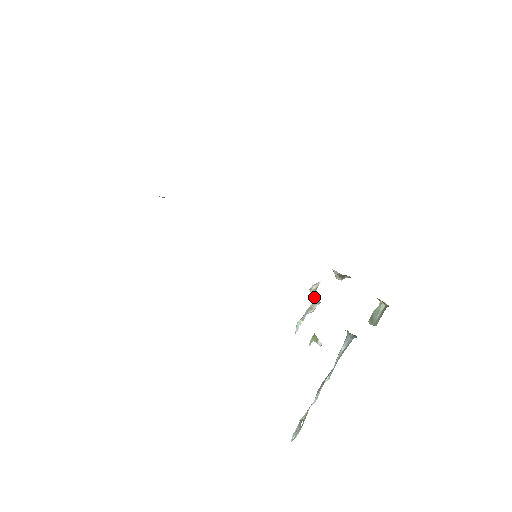
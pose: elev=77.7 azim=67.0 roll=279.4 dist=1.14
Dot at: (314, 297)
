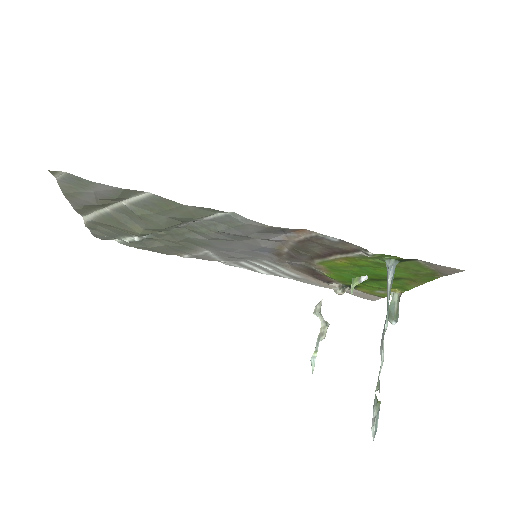
Dot at: (321, 320)
